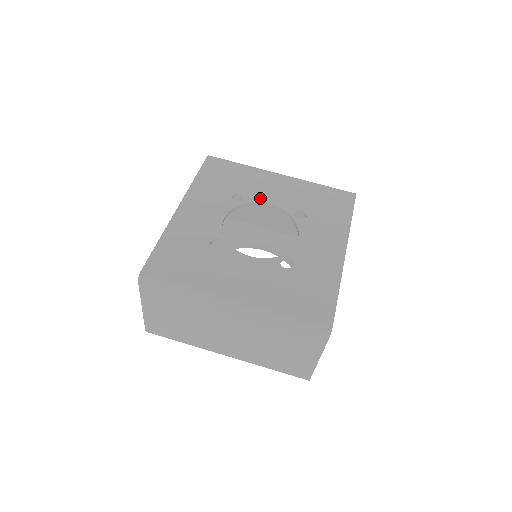
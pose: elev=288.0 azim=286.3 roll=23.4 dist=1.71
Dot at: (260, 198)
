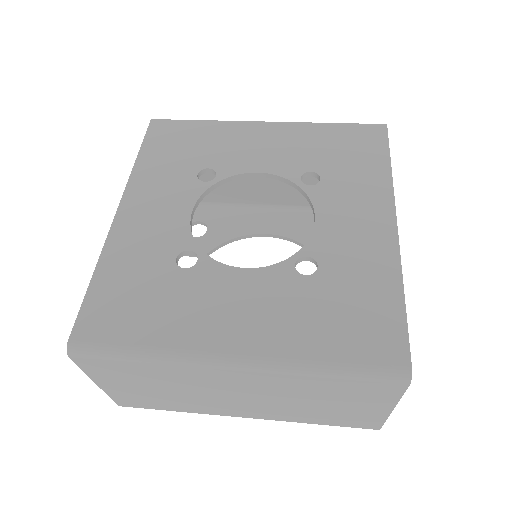
Dot at: (241, 166)
